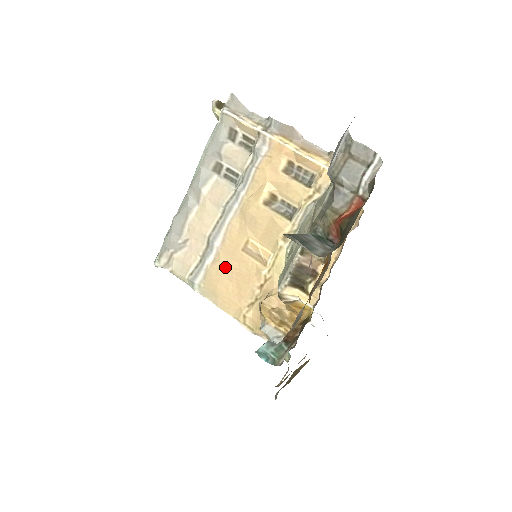
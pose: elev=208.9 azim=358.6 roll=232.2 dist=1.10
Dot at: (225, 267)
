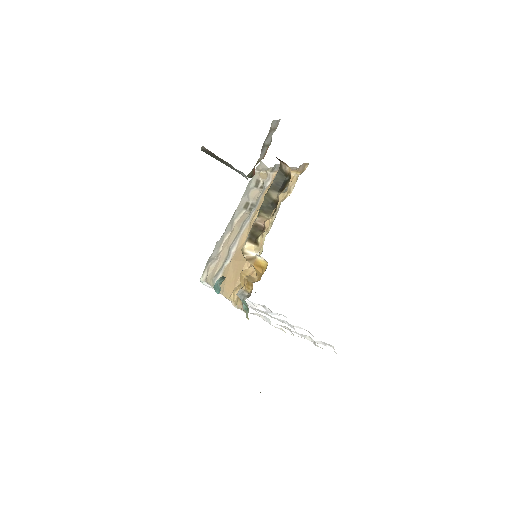
Dot at: (233, 264)
